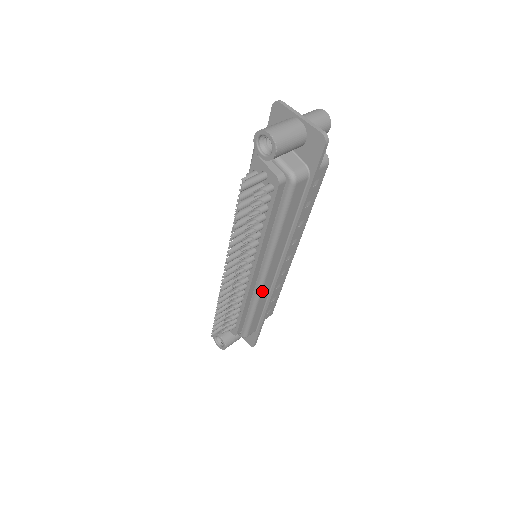
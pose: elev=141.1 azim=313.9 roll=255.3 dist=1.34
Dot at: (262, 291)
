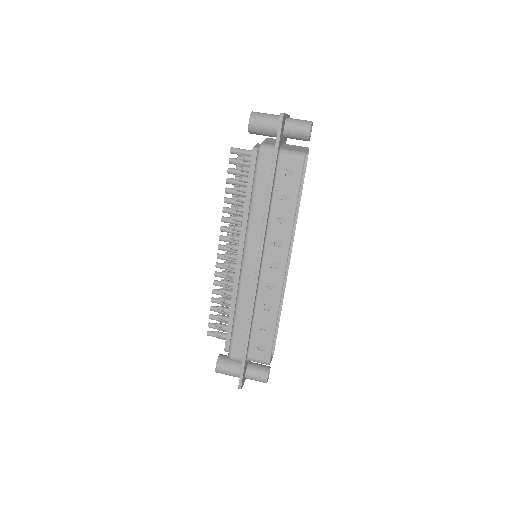
Dot at: (242, 284)
